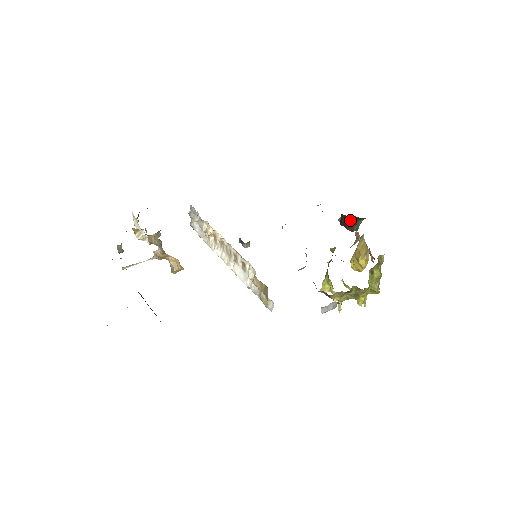
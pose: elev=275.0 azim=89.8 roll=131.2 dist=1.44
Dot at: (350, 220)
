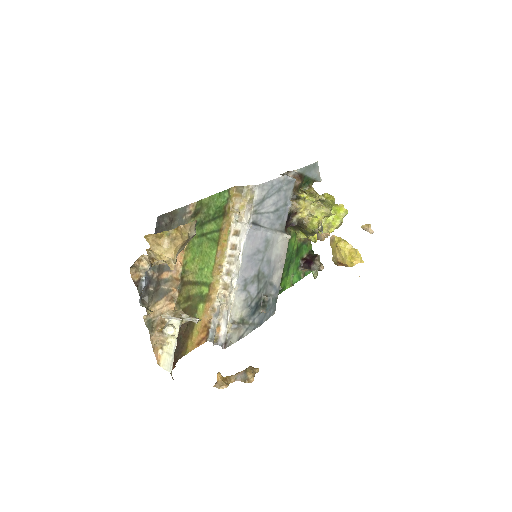
Dot at: (309, 260)
